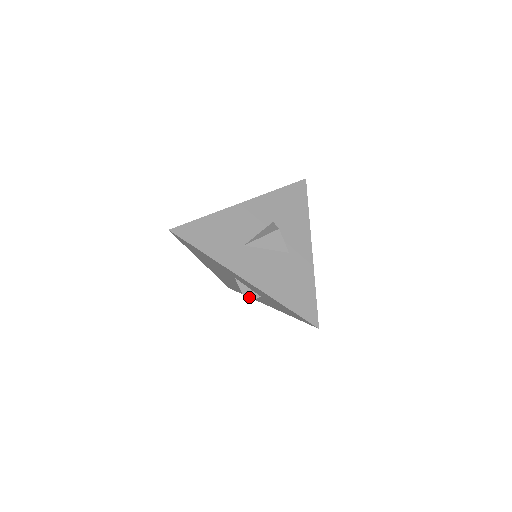
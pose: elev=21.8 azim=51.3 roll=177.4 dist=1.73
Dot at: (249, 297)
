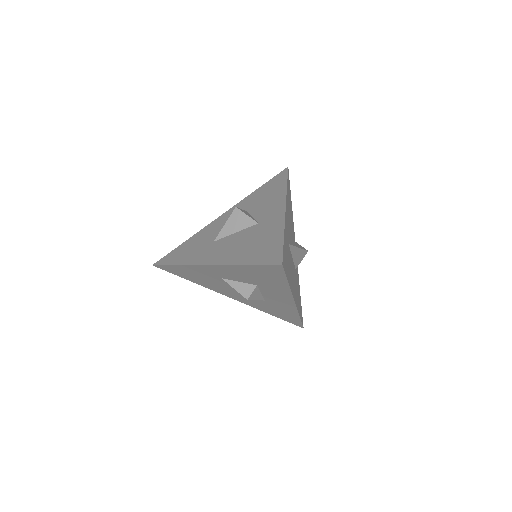
Dot at: (246, 292)
